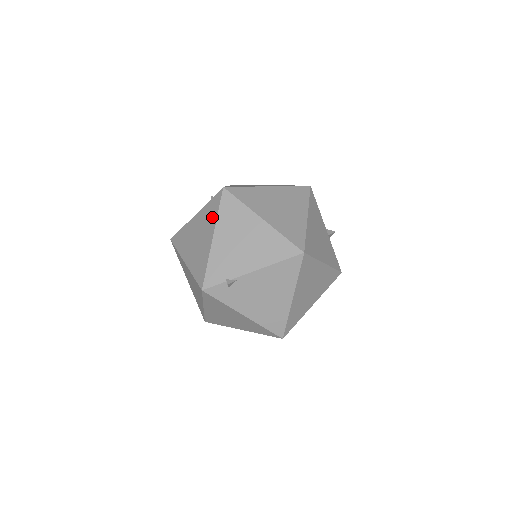
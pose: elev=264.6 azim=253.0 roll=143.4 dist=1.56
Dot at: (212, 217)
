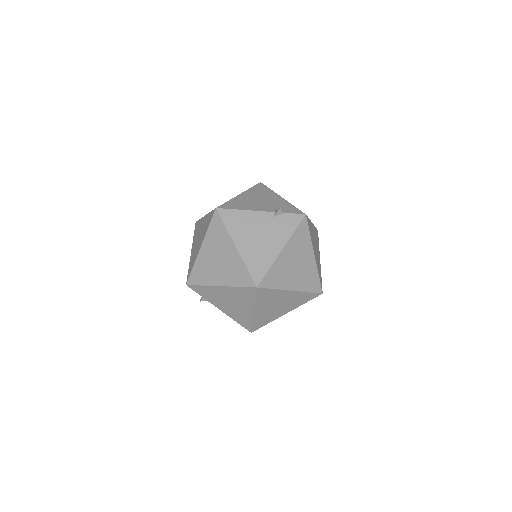
Dot at: (234, 279)
